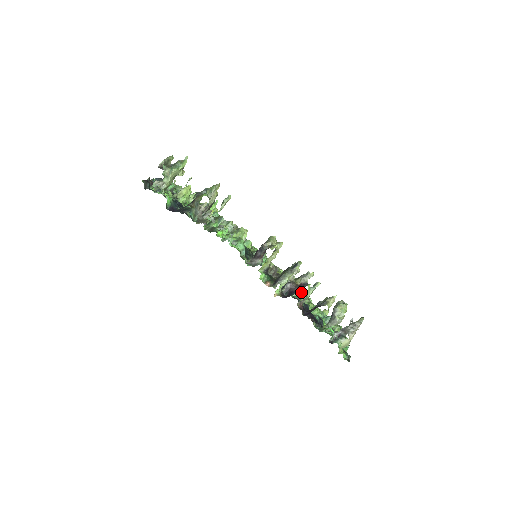
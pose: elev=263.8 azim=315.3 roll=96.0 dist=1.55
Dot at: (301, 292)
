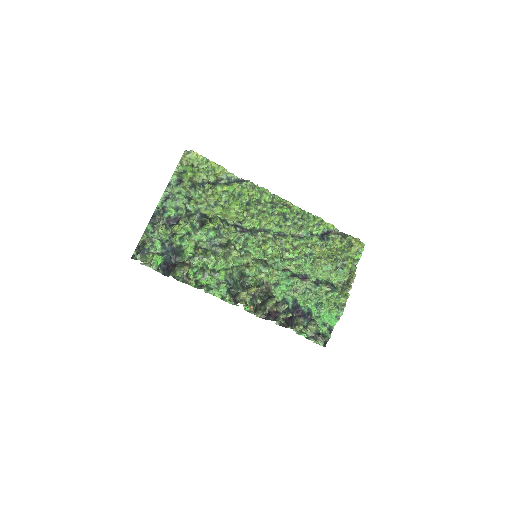
Dot at: (291, 293)
